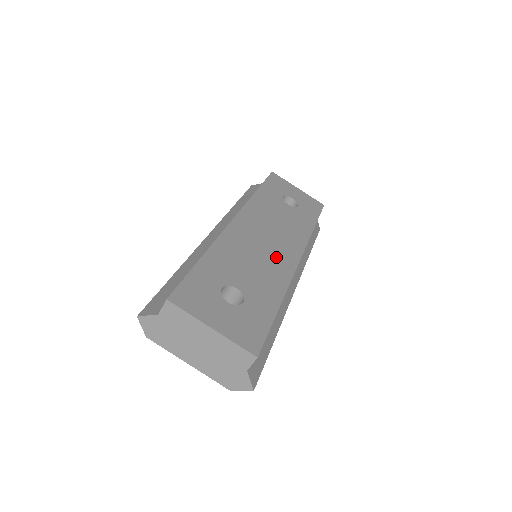
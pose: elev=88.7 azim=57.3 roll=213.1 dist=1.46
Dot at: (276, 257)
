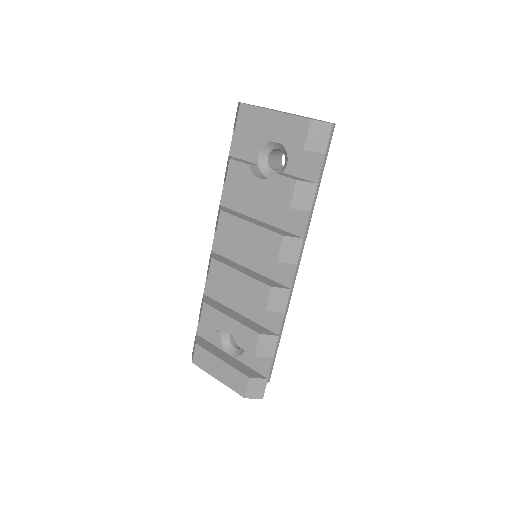
Dot at: occluded
